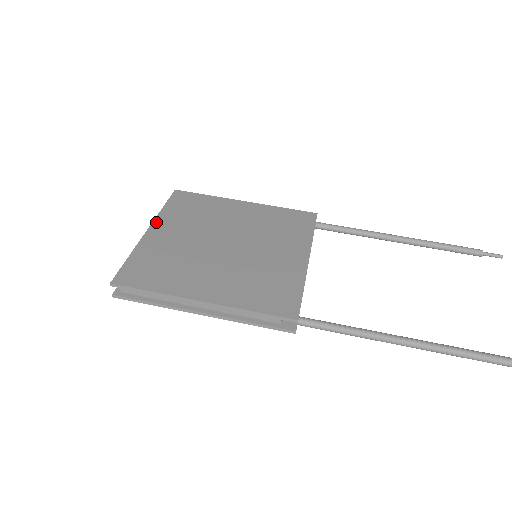
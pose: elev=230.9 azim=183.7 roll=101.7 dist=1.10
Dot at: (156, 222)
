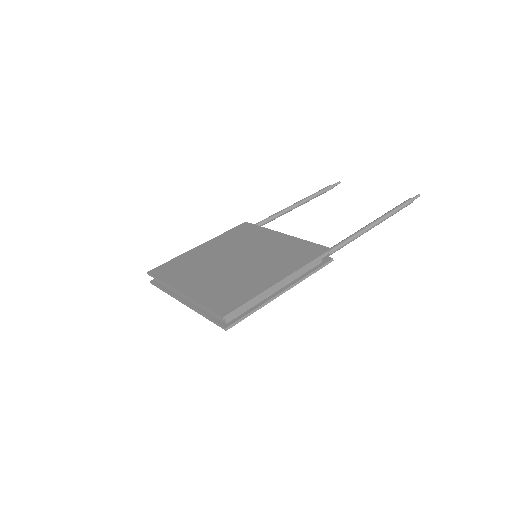
Dot at: (176, 286)
